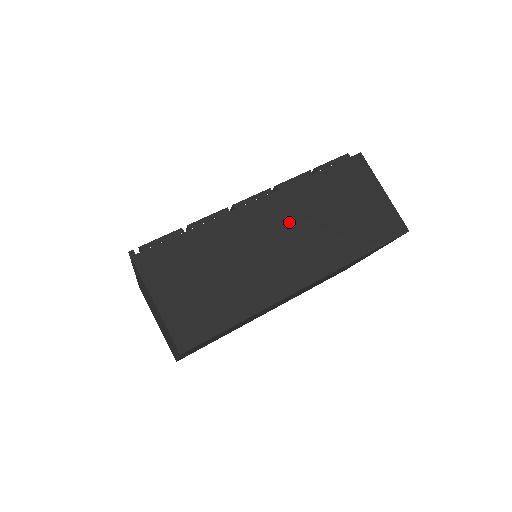
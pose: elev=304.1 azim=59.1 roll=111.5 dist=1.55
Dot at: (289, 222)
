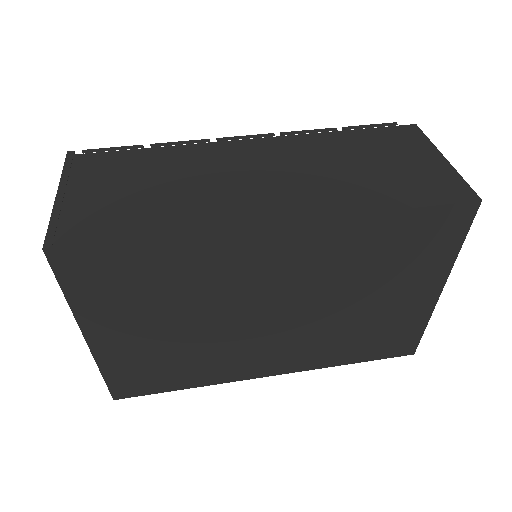
Dot at: (284, 161)
